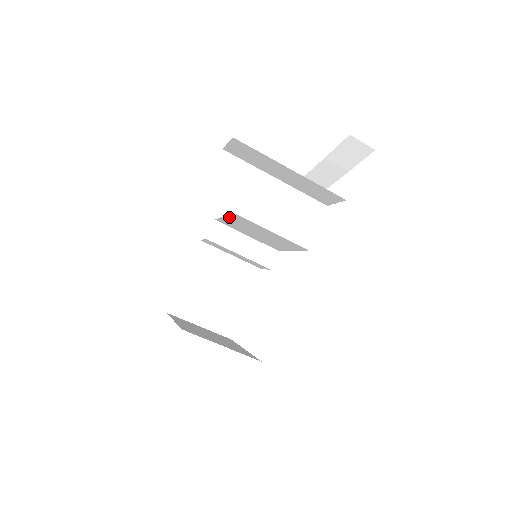
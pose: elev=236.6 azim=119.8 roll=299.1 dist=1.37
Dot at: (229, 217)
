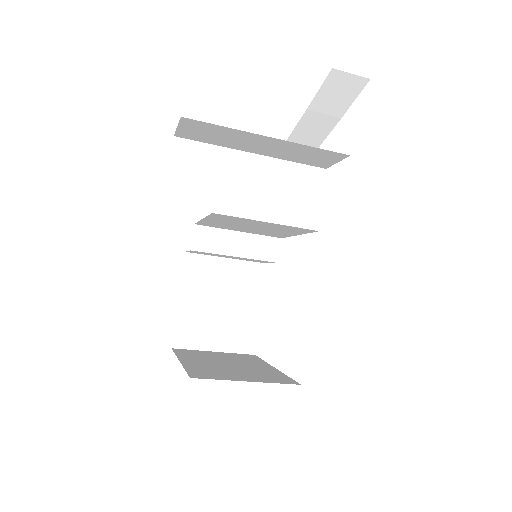
Dot at: (209, 218)
